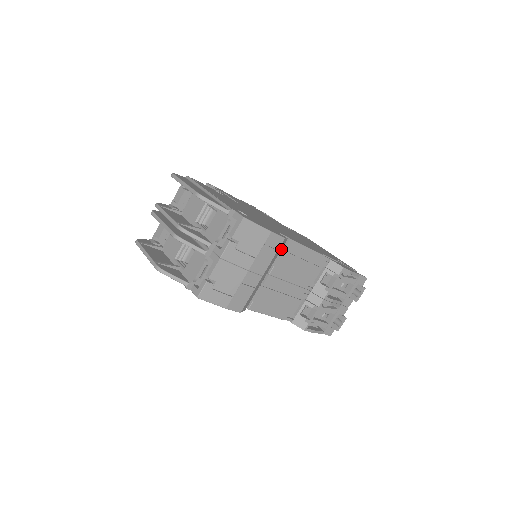
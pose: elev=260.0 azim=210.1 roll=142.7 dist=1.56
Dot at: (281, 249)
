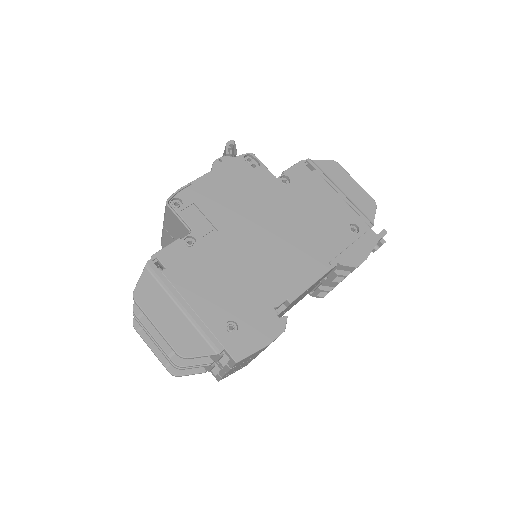
Dot at: (283, 309)
